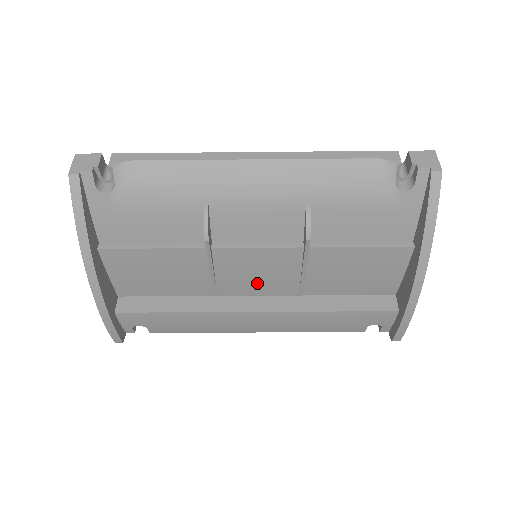
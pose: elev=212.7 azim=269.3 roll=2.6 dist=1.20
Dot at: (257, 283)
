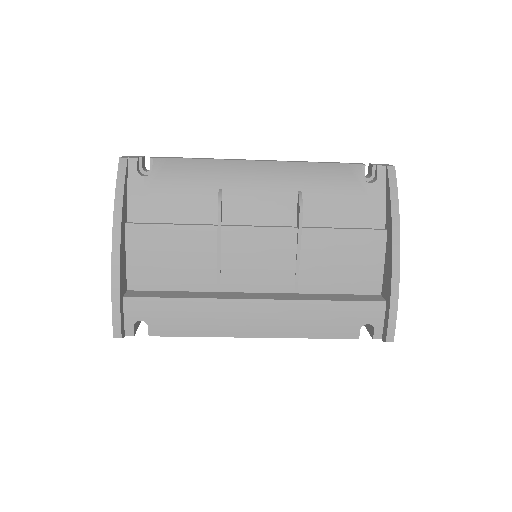
Dot at: (257, 273)
